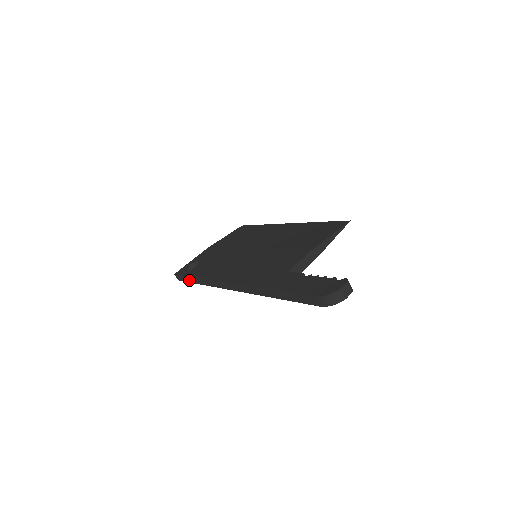
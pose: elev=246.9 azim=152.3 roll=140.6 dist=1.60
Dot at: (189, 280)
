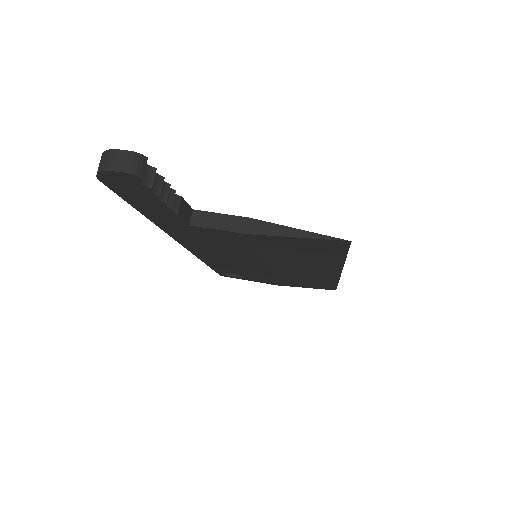
Dot at: occluded
